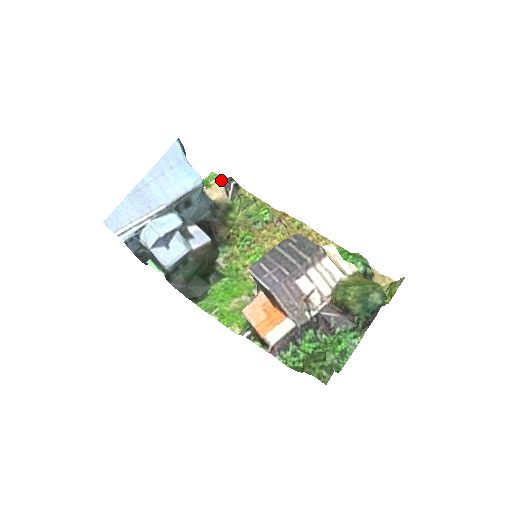
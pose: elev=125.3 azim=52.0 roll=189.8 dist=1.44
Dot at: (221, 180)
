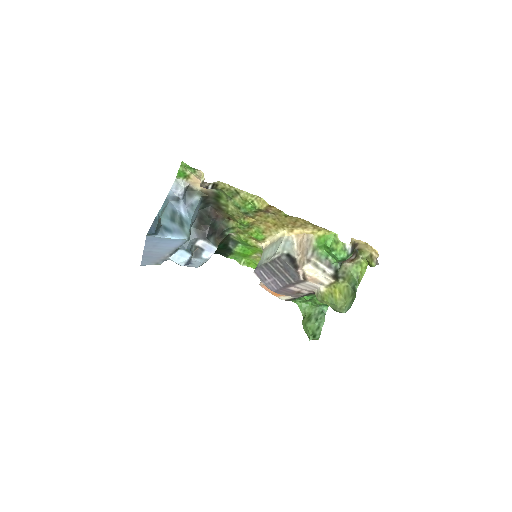
Dot at: (195, 171)
